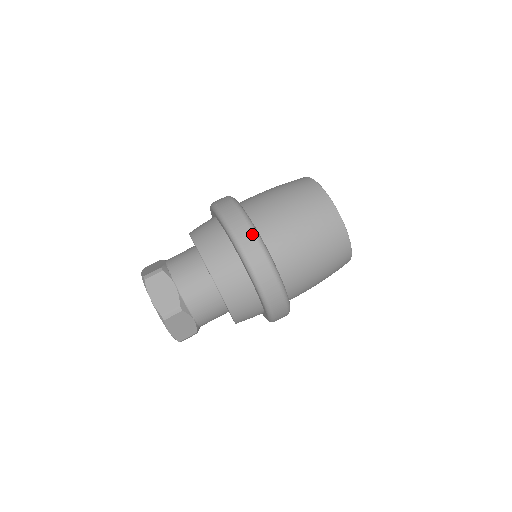
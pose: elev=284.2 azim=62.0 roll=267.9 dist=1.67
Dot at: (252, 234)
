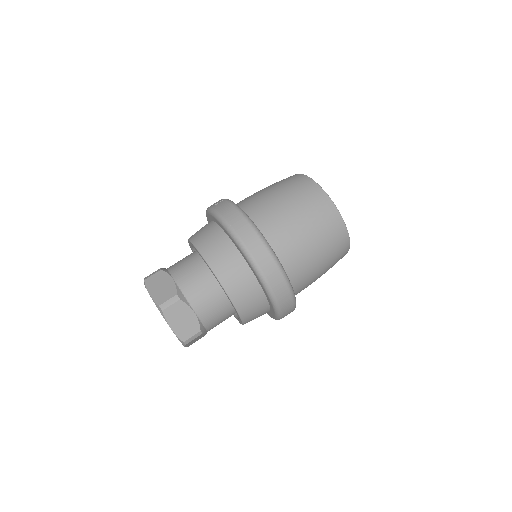
Dot at: (279, 271)
